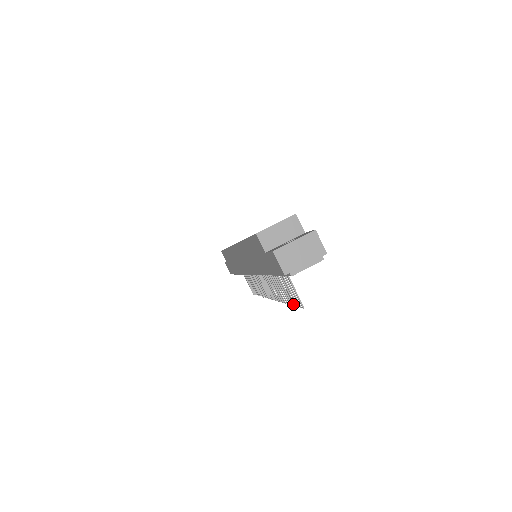
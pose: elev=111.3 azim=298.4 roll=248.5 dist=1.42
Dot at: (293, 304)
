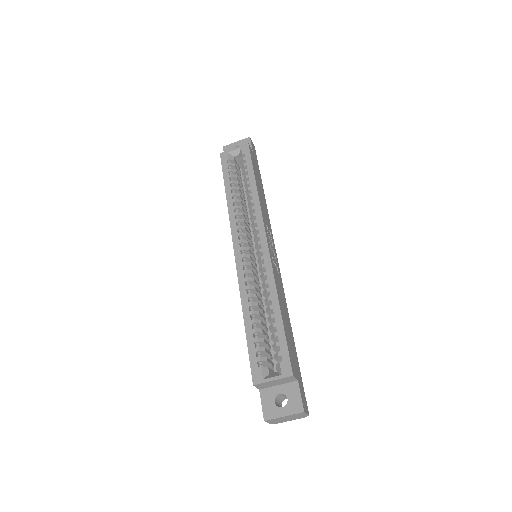
Dot at: occluded
